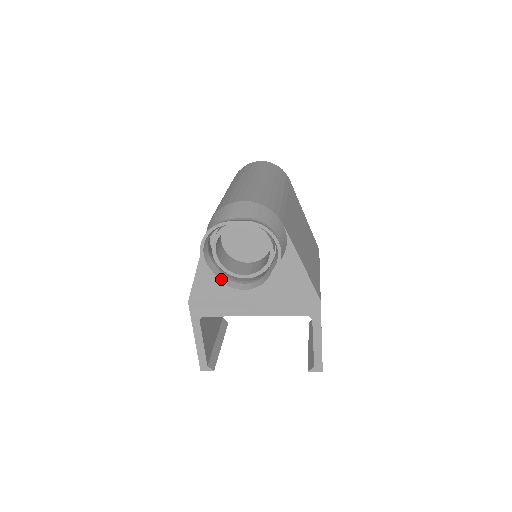
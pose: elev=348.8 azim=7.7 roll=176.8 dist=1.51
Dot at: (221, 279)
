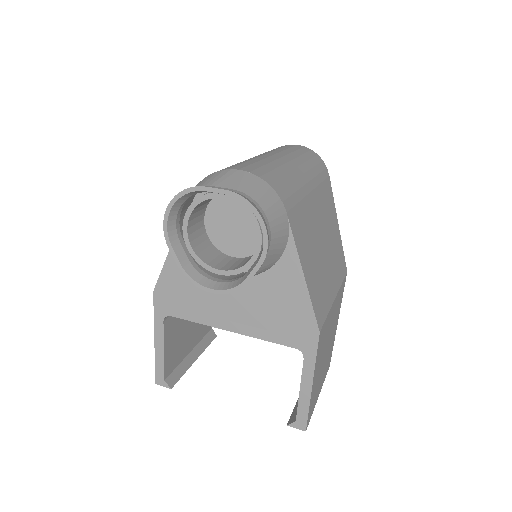
Dot at: (185, 267)
